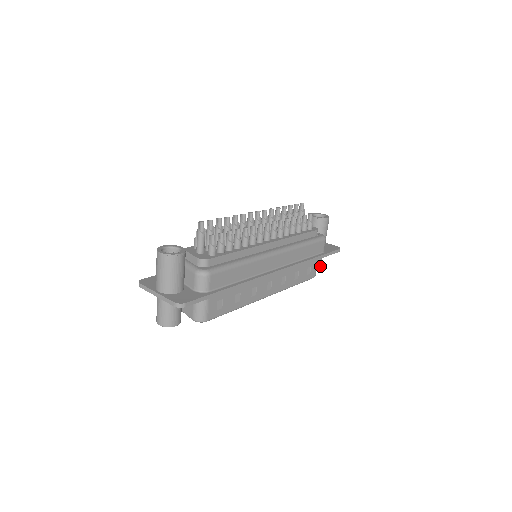
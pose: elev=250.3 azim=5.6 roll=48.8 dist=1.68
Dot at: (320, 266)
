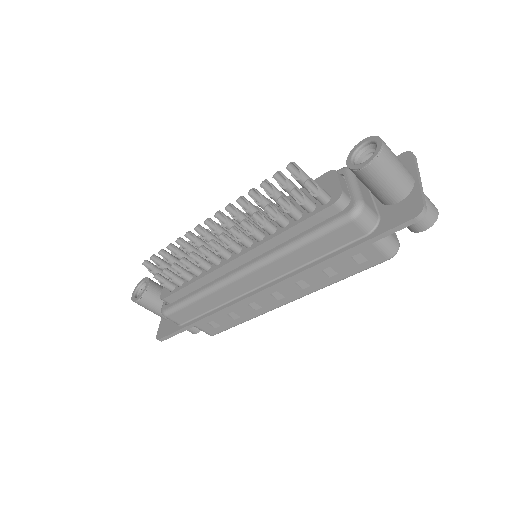
Dot at: (425, 224)
